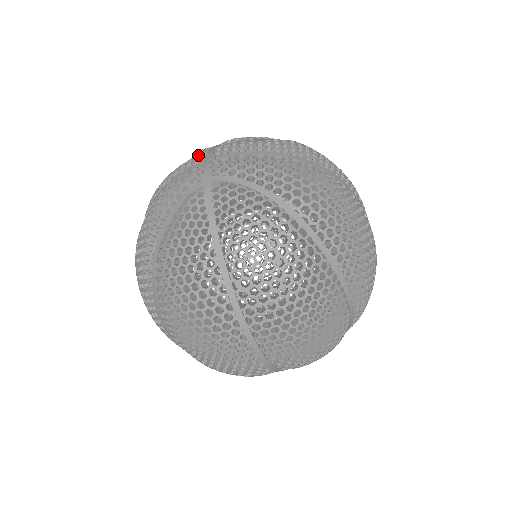
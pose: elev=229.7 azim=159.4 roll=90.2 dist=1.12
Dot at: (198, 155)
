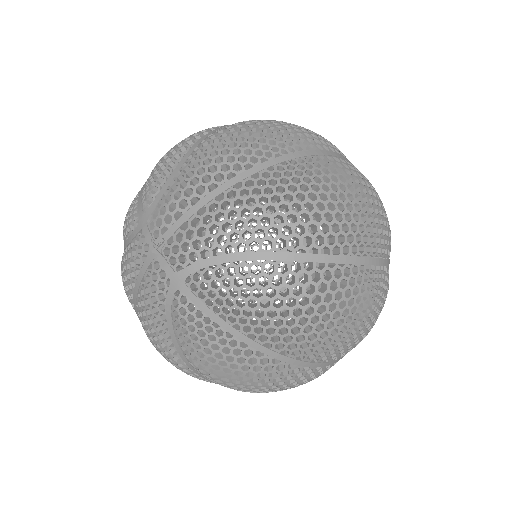
Dot at: (135, 239)
